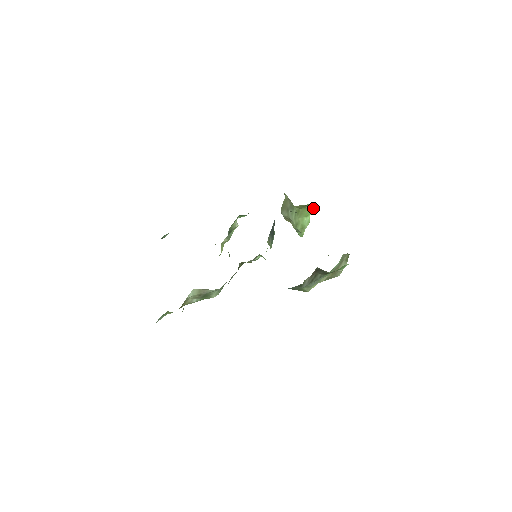
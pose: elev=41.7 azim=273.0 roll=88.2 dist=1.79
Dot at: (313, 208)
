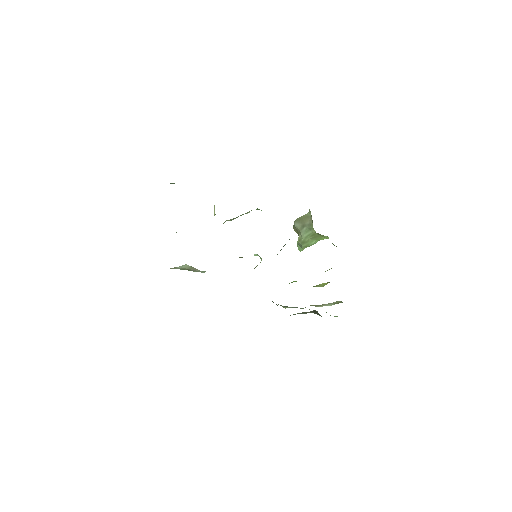
Dot at: (328, 238)
